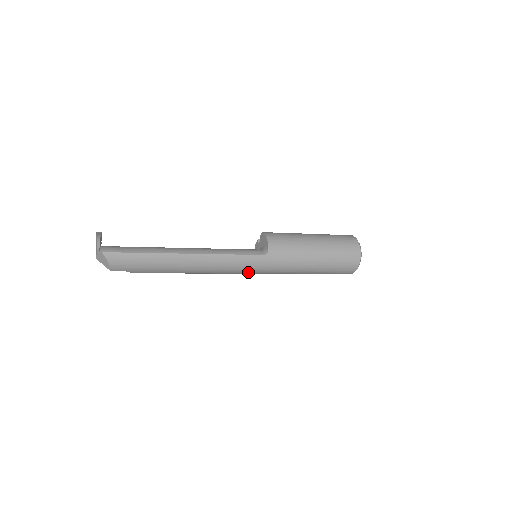
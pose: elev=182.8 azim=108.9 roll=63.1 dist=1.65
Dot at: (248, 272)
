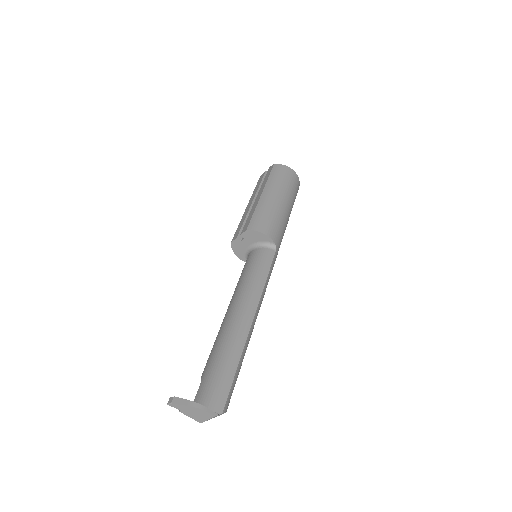
Dot at: occluded
